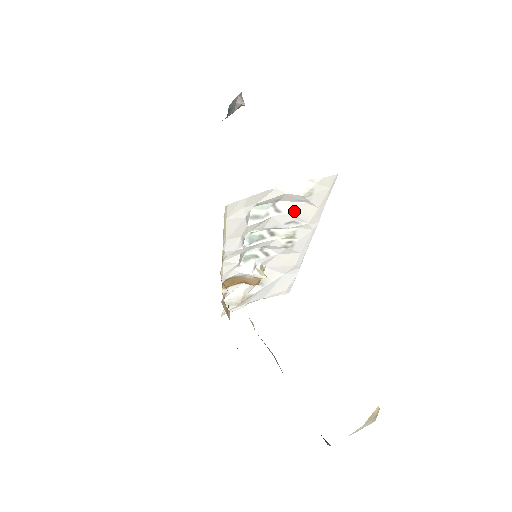
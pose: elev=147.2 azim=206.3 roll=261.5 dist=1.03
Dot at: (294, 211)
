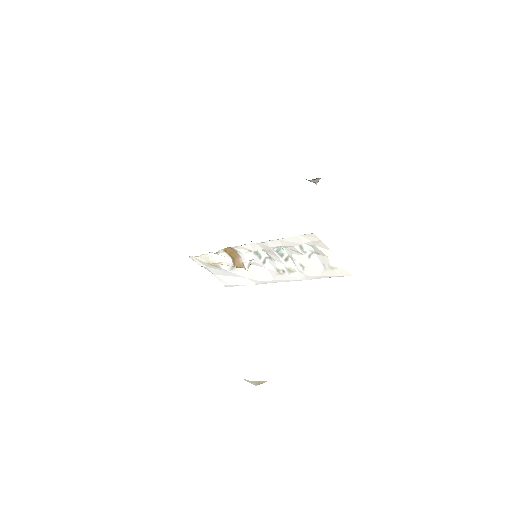
Dot at: (313, 265)
